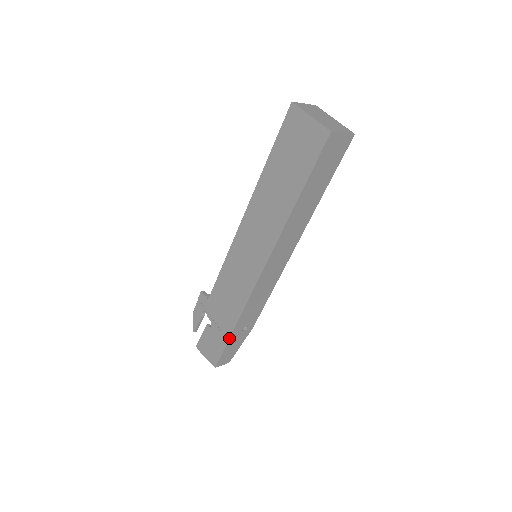
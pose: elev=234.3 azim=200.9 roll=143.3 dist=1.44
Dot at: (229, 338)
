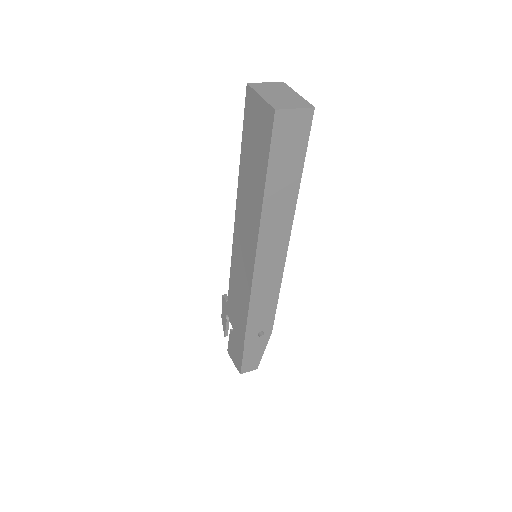
Dot at: (244, 344)
